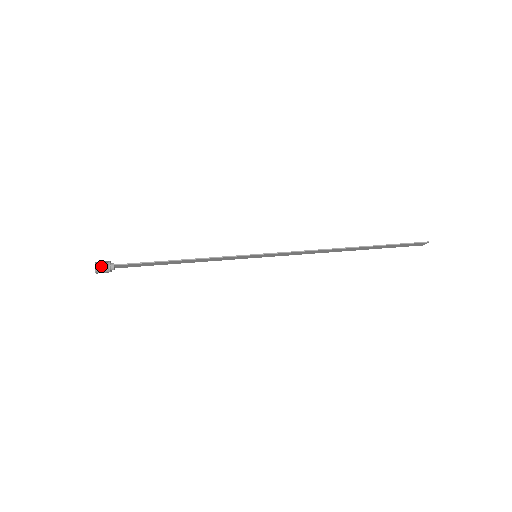
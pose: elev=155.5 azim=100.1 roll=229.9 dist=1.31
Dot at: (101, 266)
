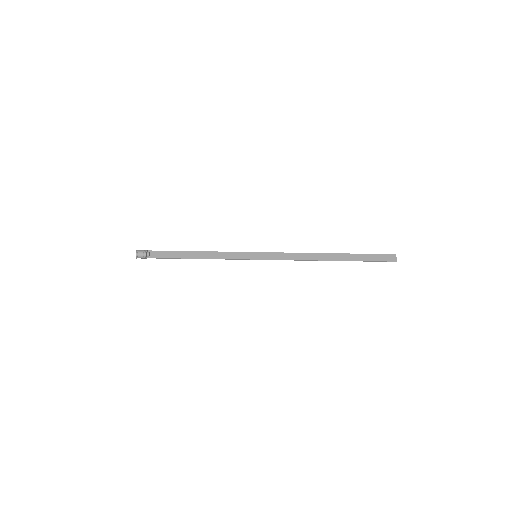
Dot at: (141, 250)
